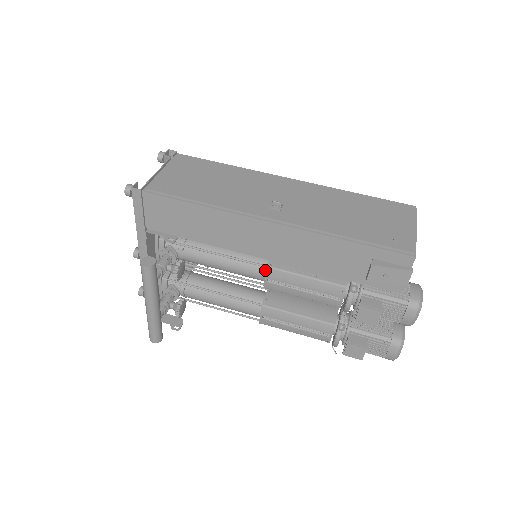
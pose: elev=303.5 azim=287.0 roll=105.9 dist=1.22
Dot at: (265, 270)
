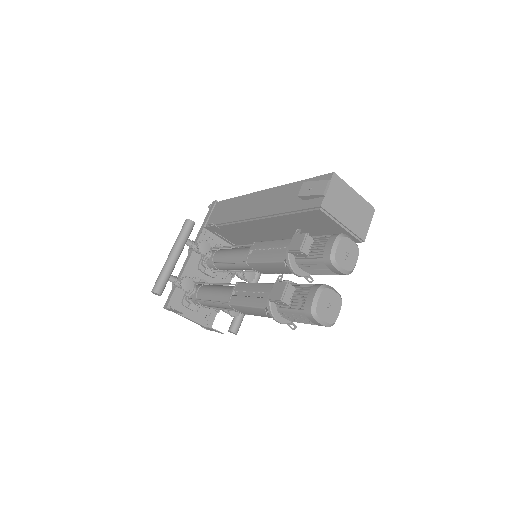
Dot at: occluded
